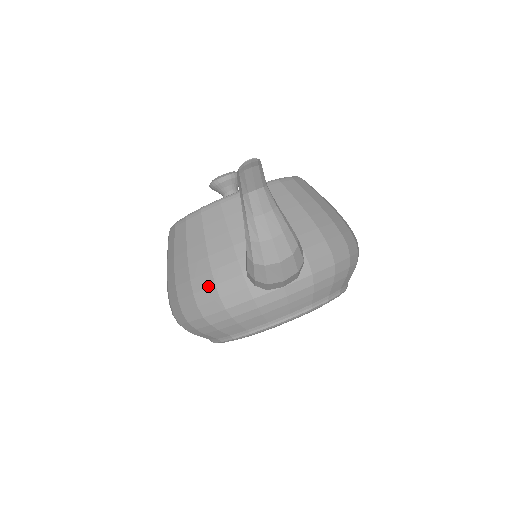
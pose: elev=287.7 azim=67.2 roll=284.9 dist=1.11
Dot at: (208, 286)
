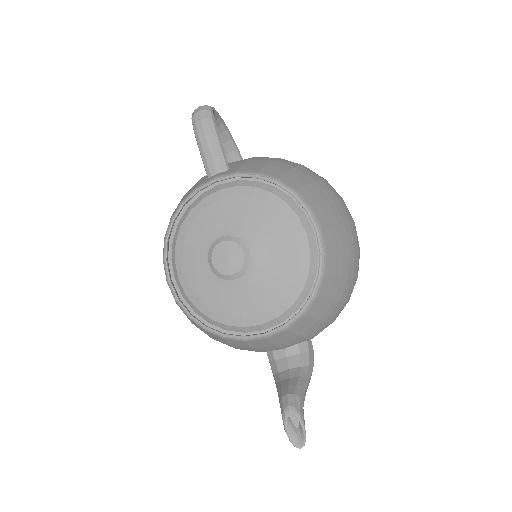
Dot at: occluded
